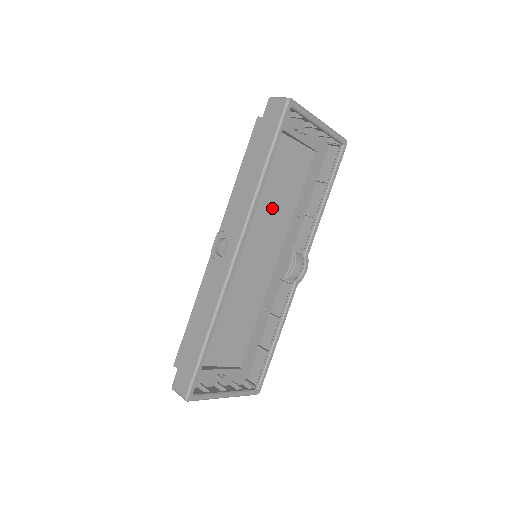
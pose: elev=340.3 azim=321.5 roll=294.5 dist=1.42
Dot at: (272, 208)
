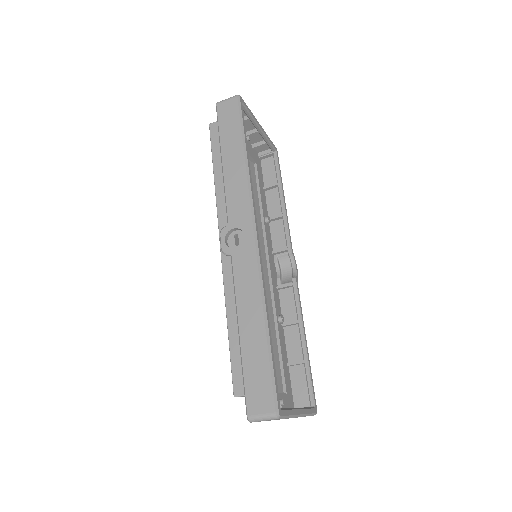
Dot at: occluded
